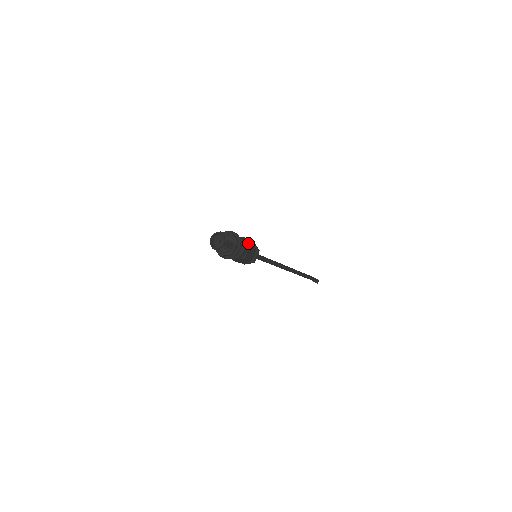
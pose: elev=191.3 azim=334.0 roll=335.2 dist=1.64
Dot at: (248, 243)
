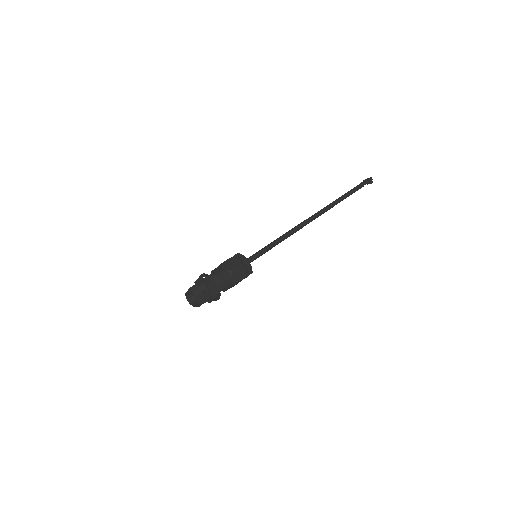
Dot at: (228, 268)
